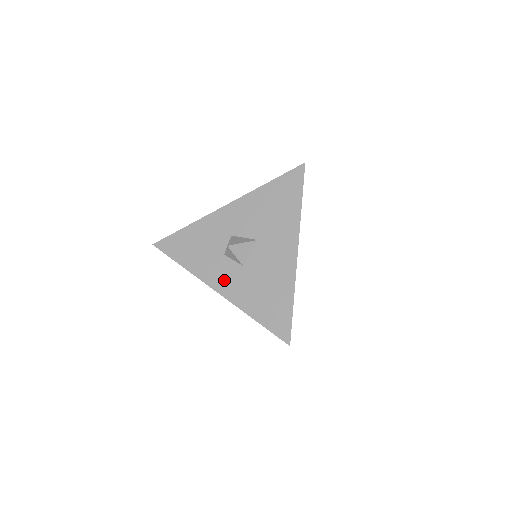
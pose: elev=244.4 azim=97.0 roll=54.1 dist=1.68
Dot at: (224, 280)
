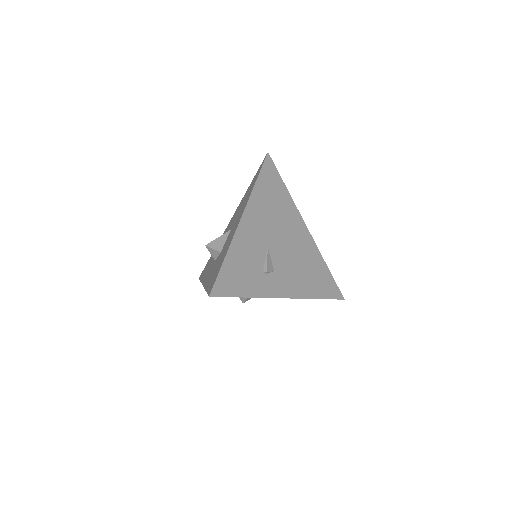
Dot at: occluded
